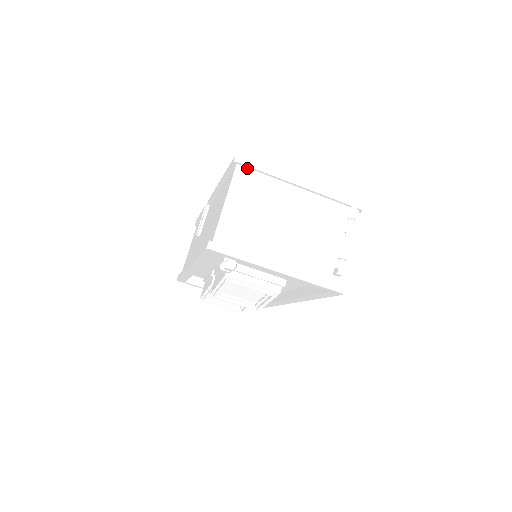
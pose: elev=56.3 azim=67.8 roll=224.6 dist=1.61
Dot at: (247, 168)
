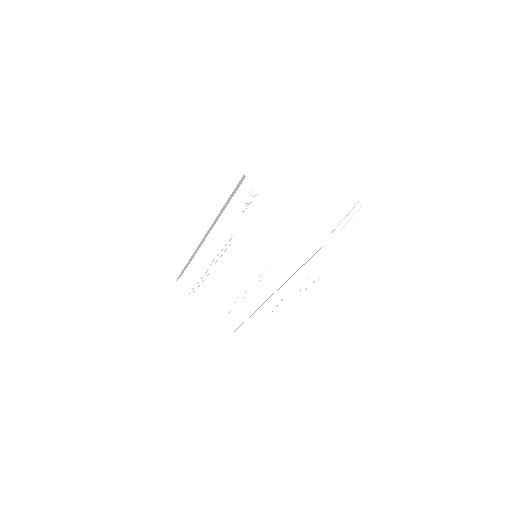
Dot at: (288, 143)
